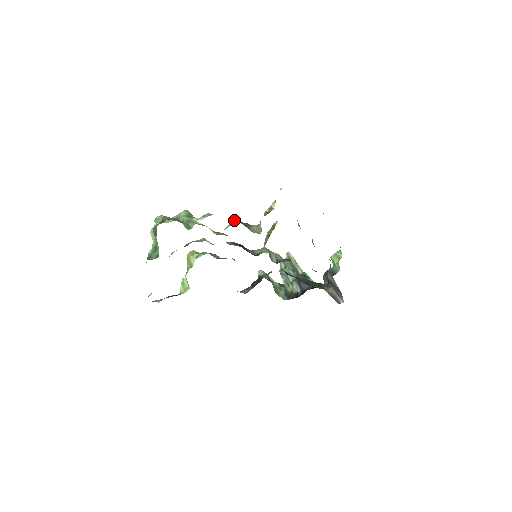
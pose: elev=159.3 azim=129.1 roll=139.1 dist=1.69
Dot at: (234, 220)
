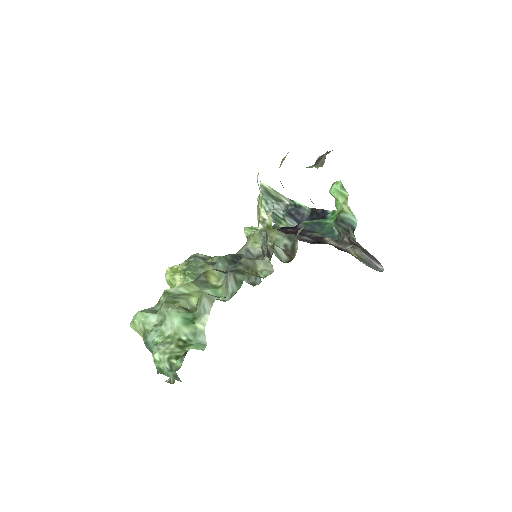
Dot at: (234, 275)
